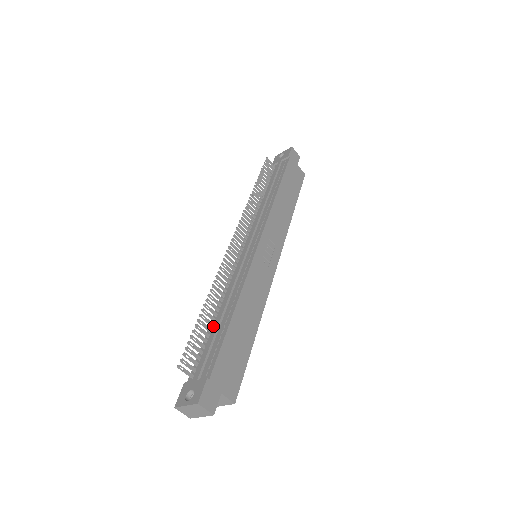
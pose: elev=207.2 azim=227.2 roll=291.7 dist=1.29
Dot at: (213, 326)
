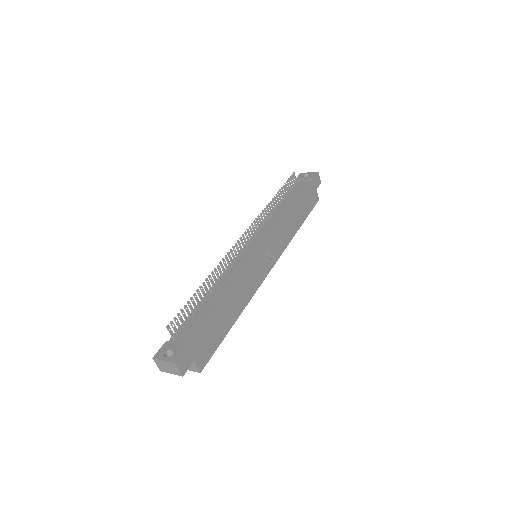
Dot at: (204, 303)
